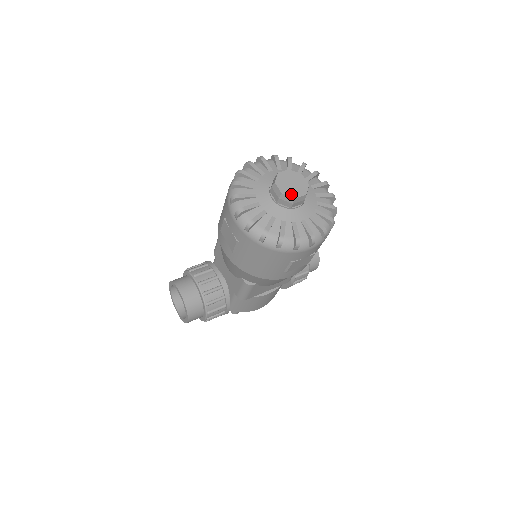
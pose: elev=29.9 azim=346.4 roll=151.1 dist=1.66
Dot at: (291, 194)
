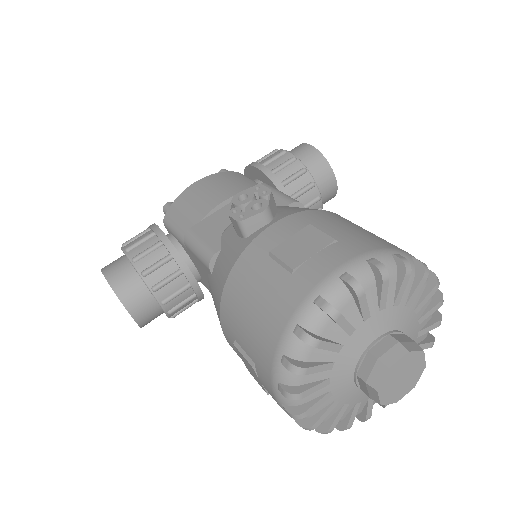
Dot at: (394, 399)
